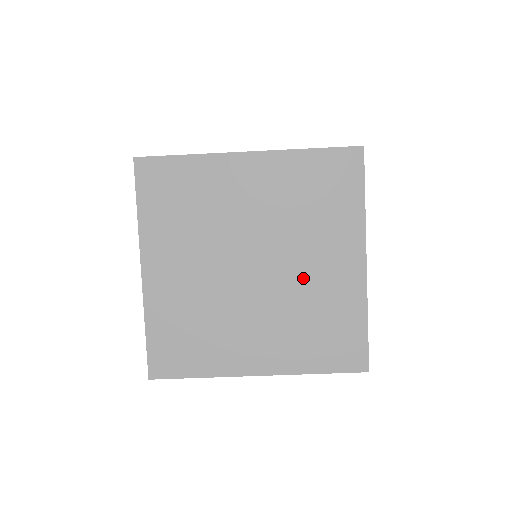
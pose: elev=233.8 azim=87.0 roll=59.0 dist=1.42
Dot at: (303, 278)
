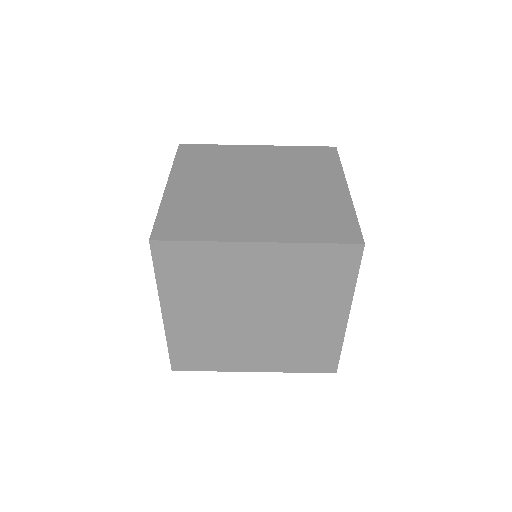
Dot at: (295, 324)
